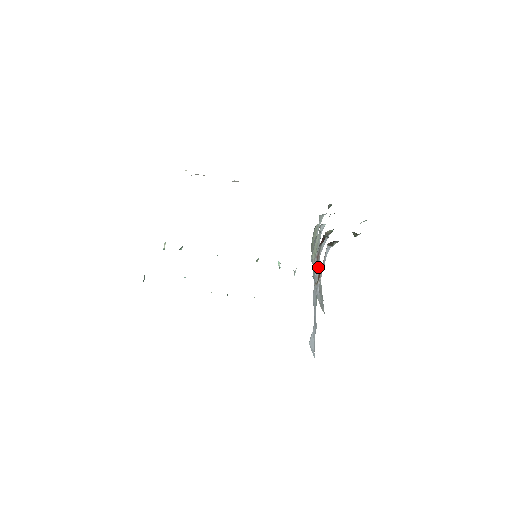
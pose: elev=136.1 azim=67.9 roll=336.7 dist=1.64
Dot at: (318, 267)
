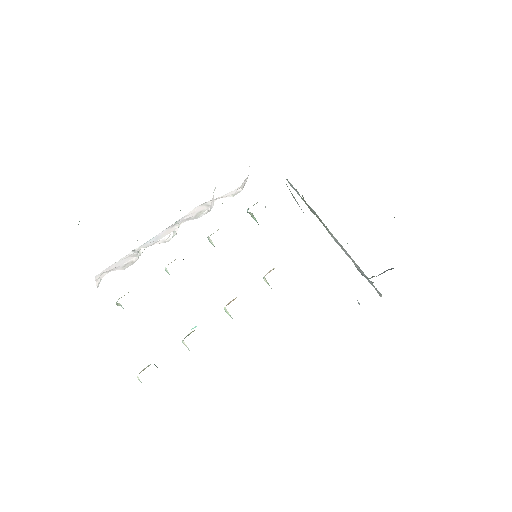
Dot at: occluded
